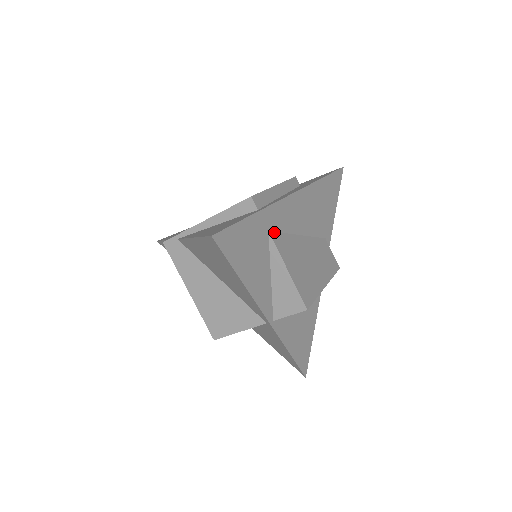
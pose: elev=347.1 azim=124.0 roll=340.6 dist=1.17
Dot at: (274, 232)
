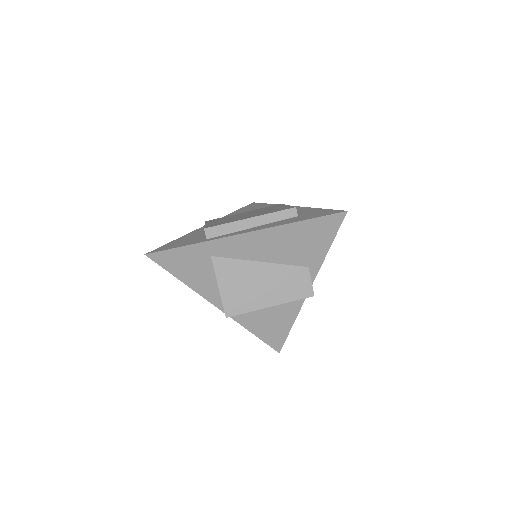
Dot at: (219, 257)
